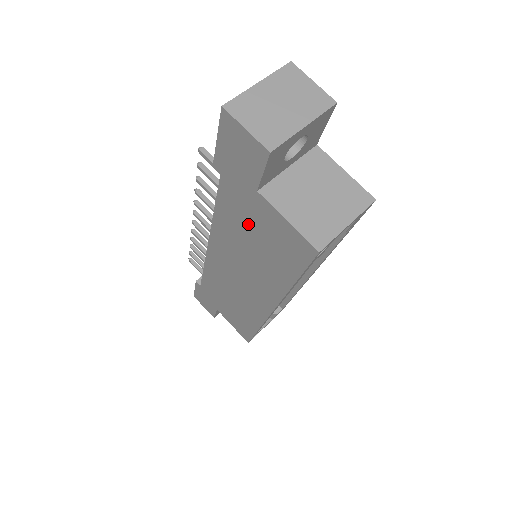
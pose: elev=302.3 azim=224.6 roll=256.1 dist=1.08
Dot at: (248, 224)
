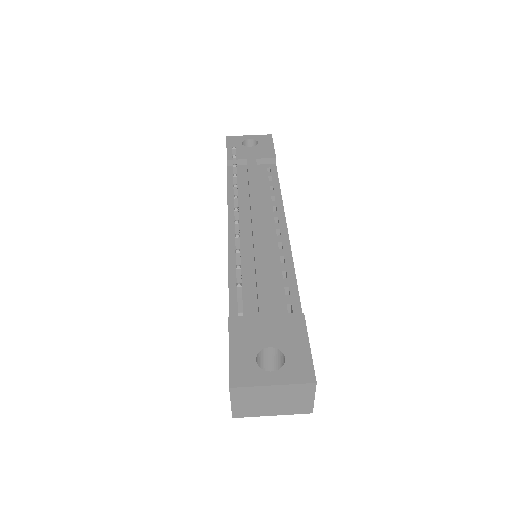
Dot at: occluded
